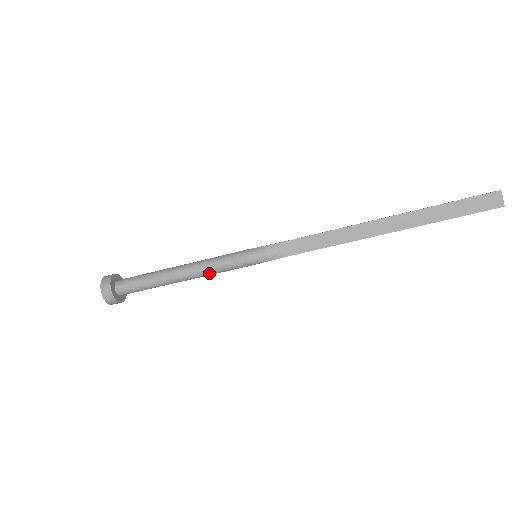
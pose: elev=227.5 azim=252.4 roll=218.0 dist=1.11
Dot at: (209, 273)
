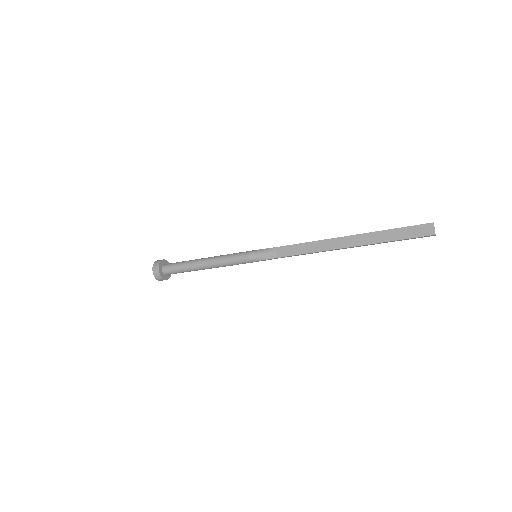
Dot at: (223, 264)
